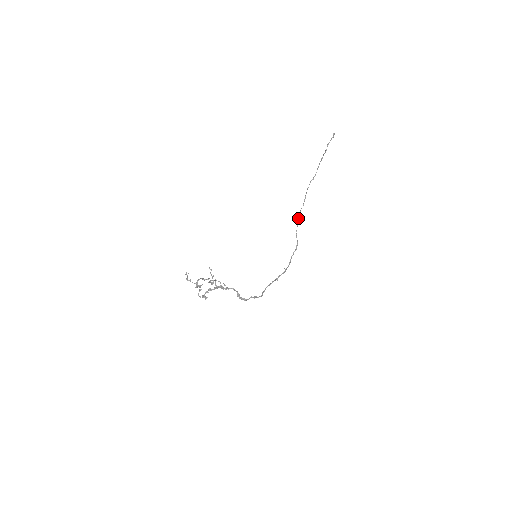
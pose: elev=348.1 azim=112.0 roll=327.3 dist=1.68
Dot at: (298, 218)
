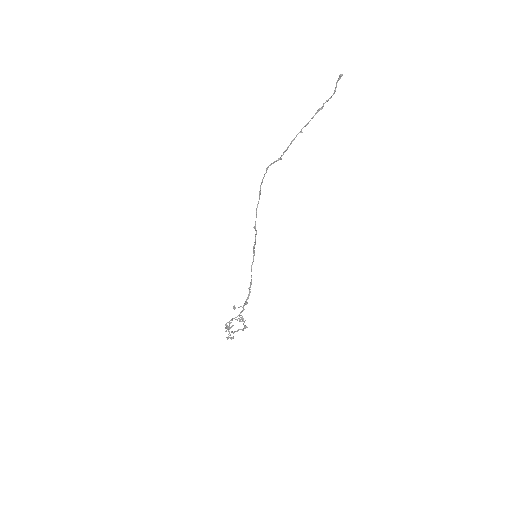
Dot at: occluded
